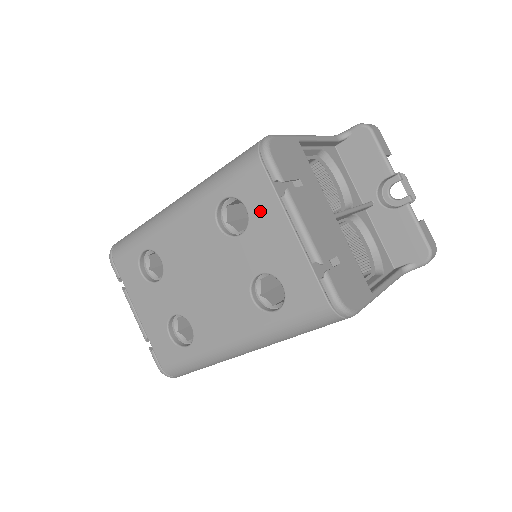
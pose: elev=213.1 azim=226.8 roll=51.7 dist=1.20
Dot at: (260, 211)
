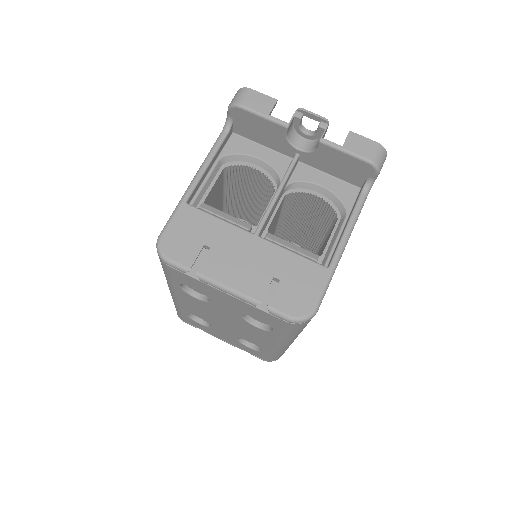
Dot at: (200, 288)
